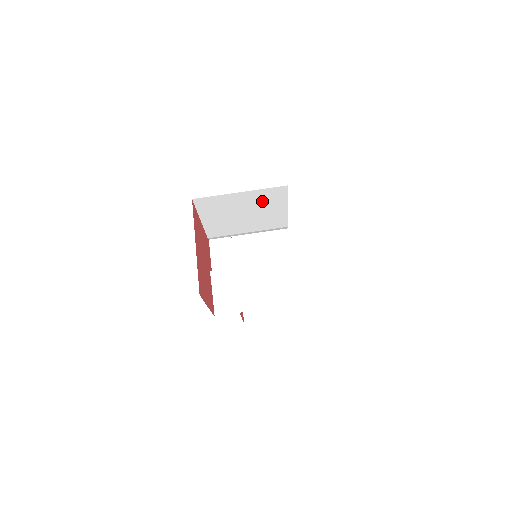
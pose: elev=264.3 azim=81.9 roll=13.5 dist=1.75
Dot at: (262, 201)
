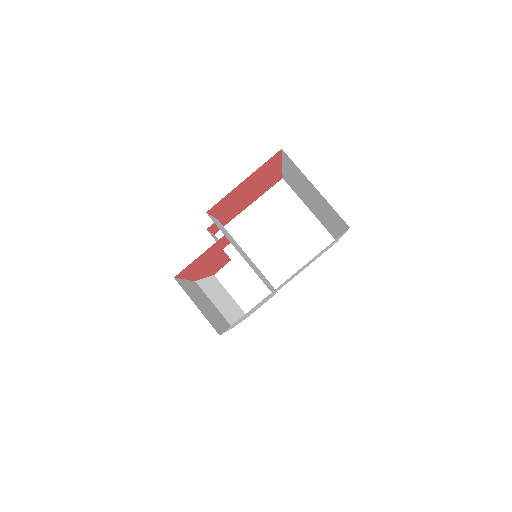
Dot at: (305, 238)
